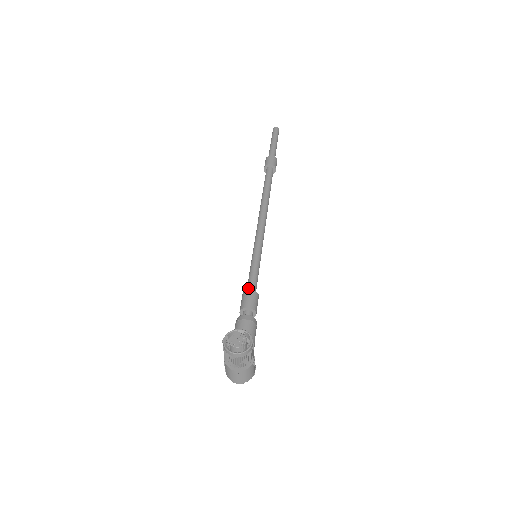
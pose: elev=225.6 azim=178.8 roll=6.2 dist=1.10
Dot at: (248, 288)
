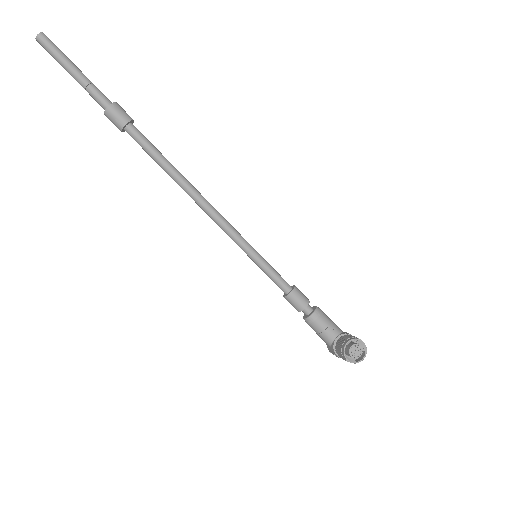
Dot at: (284, 290)
